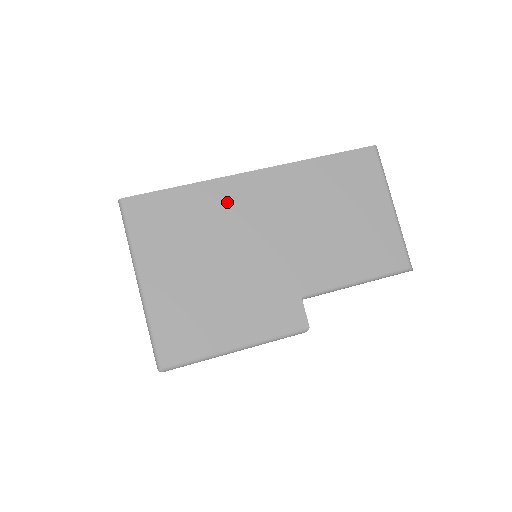
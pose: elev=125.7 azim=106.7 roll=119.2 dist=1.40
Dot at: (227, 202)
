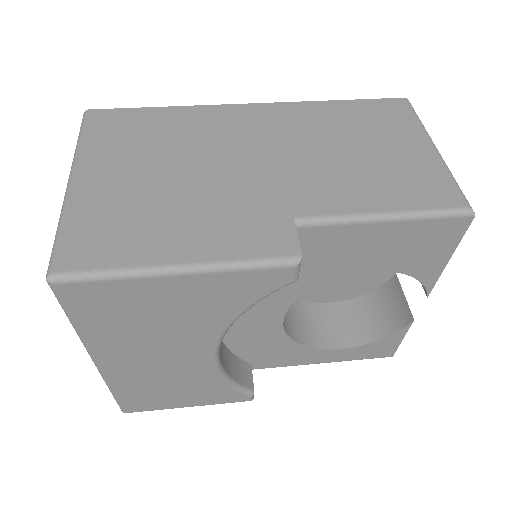
Dot at: (211, 123)
